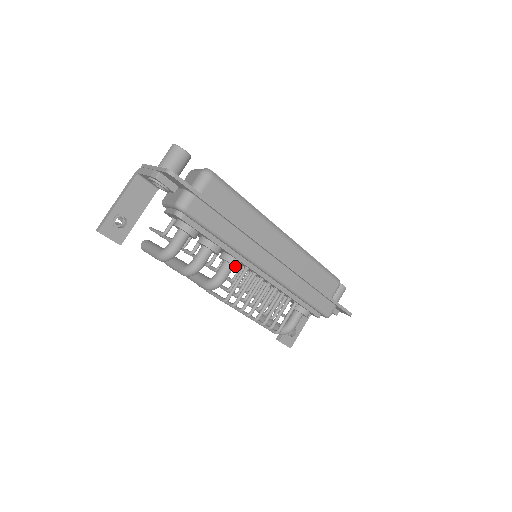
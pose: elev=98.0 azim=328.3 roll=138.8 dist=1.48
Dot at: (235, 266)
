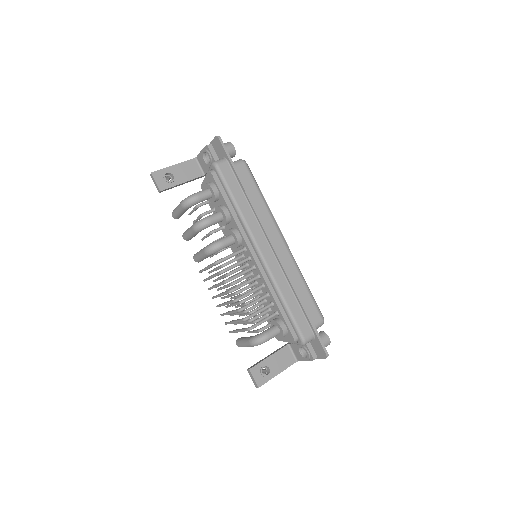
Dot at: (236, 236)
